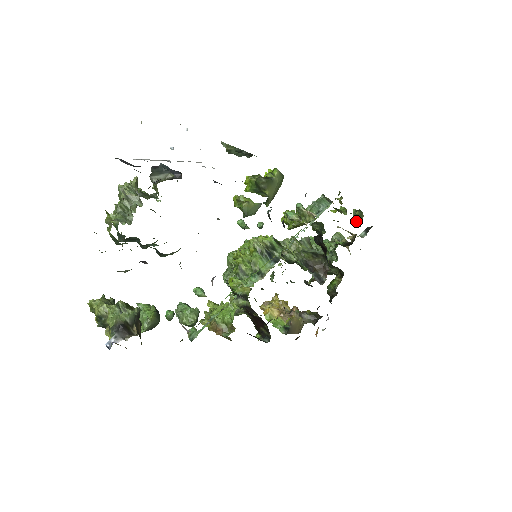
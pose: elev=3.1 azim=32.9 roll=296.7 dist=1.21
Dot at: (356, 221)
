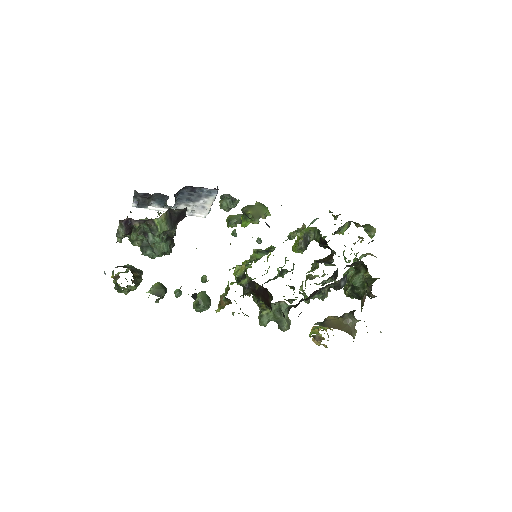
Dot at: (370, 234)
